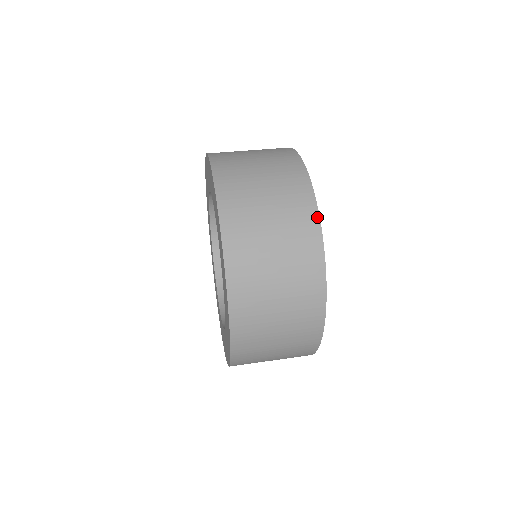
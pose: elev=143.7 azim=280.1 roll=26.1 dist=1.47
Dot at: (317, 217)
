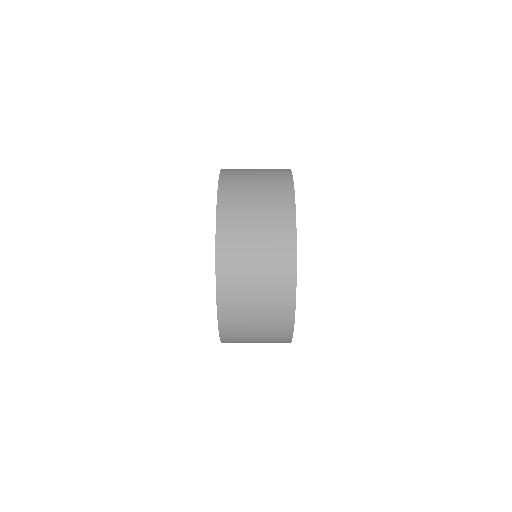
Dot at: (293, 318)
